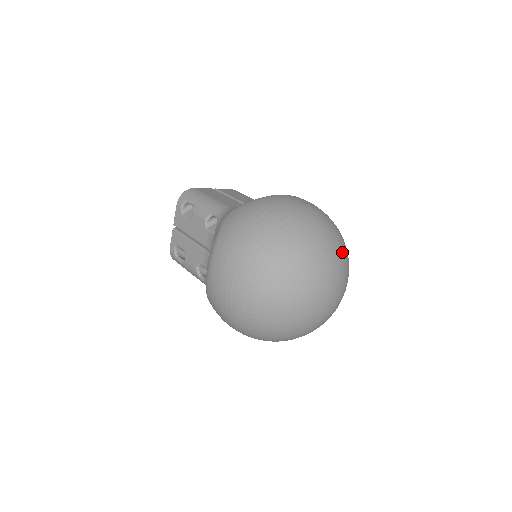
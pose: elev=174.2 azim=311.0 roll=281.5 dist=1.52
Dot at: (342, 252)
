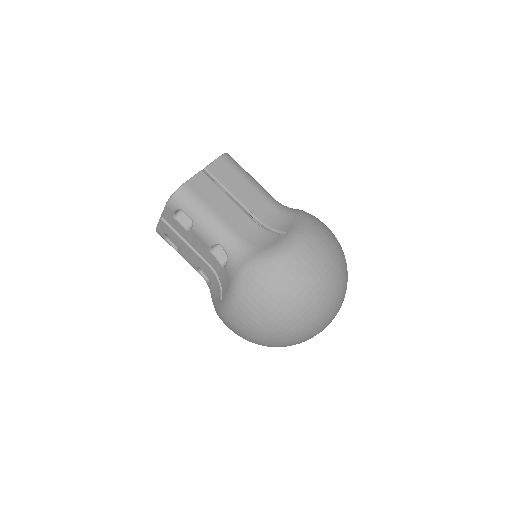
Dot at: (346, 289)
